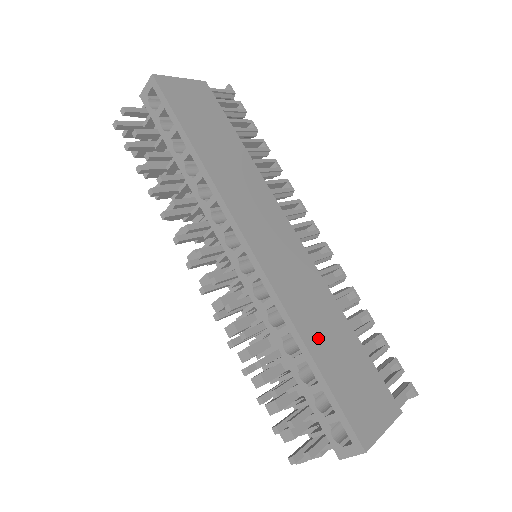
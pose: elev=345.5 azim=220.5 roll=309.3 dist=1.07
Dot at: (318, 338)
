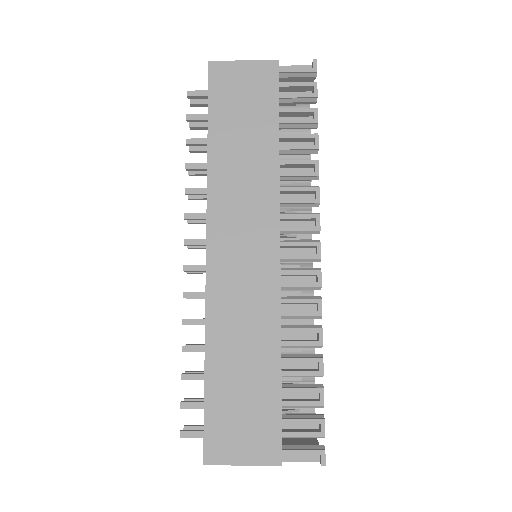
Dot at: (225, 357)
